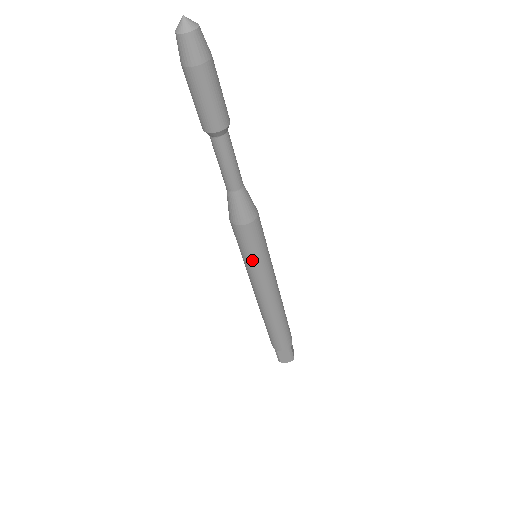
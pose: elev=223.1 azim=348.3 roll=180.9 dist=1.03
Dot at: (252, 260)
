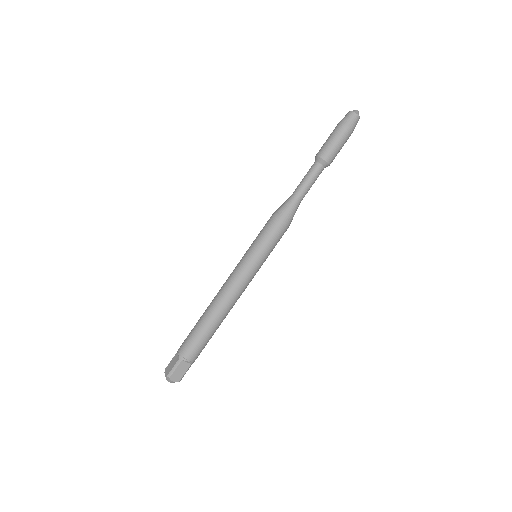
Dot at: (263, 253)
